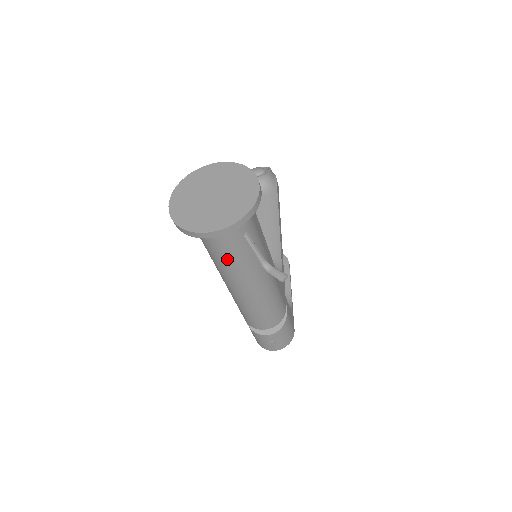
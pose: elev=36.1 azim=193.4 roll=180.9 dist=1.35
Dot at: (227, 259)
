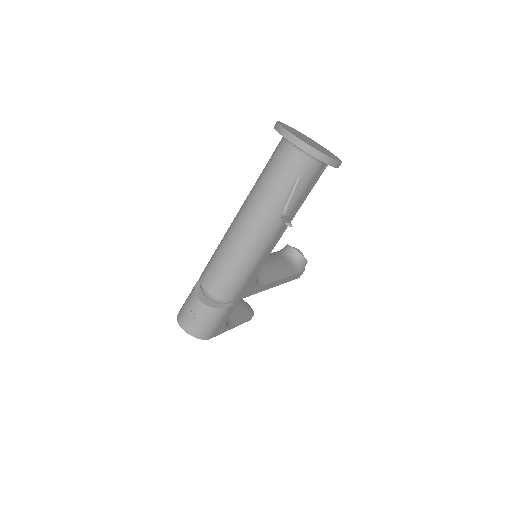
Dot at: (269, 183)
